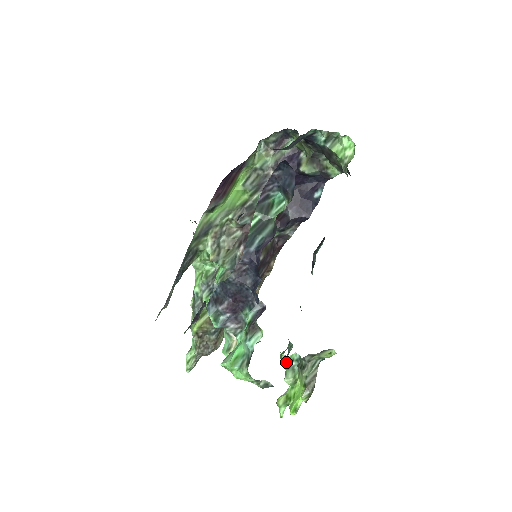
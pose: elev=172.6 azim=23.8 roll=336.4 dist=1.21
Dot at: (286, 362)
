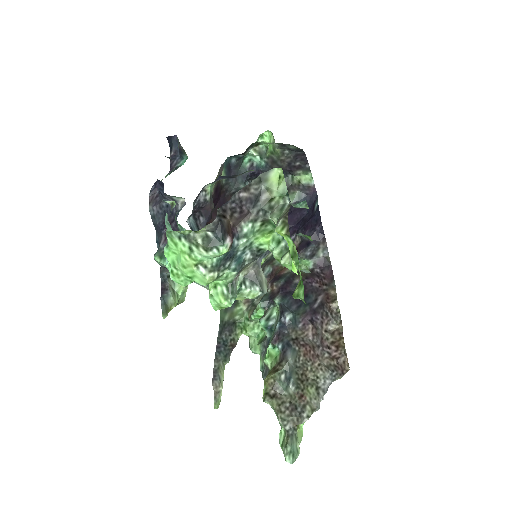
Dot at: (273, 249)
